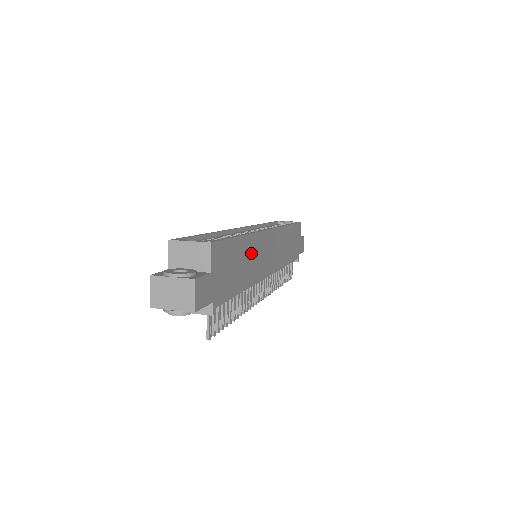
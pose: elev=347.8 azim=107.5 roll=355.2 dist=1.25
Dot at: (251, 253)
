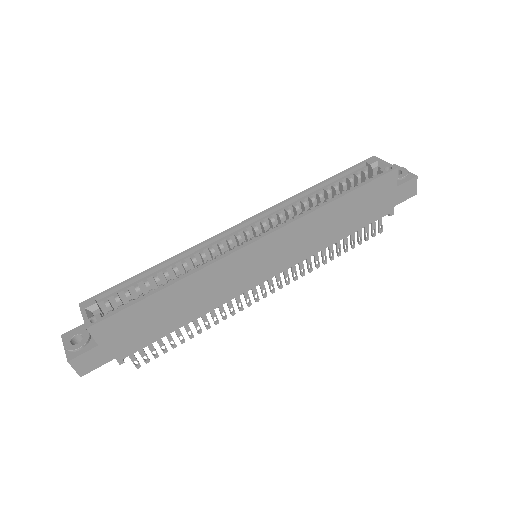
Dot at: (199, 288)
